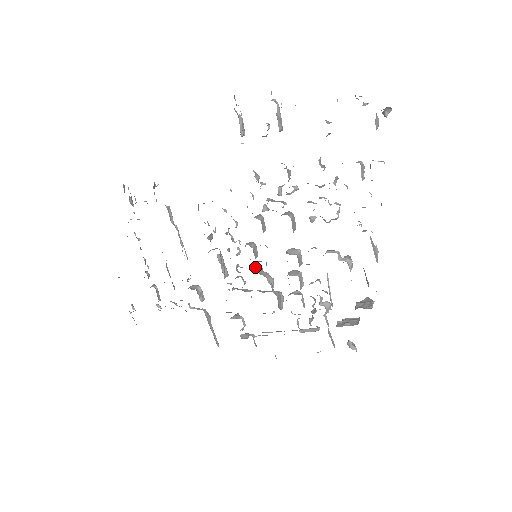
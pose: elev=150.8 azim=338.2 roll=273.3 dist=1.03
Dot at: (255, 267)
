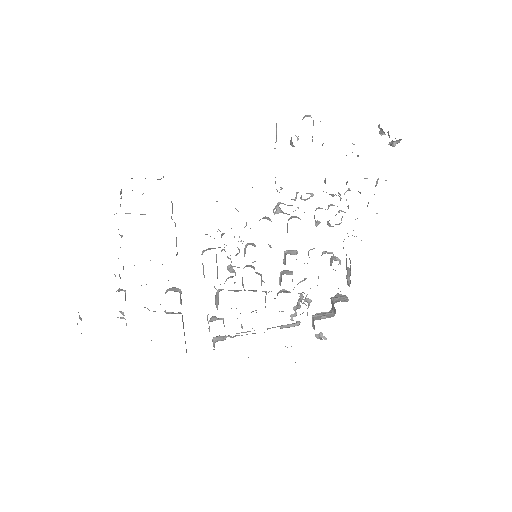
Dot at: (251, 267)
